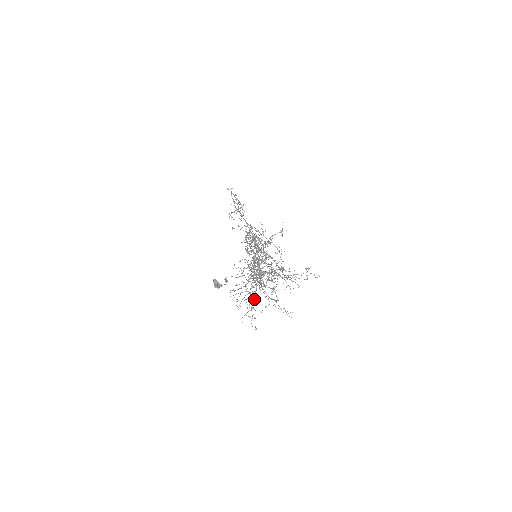
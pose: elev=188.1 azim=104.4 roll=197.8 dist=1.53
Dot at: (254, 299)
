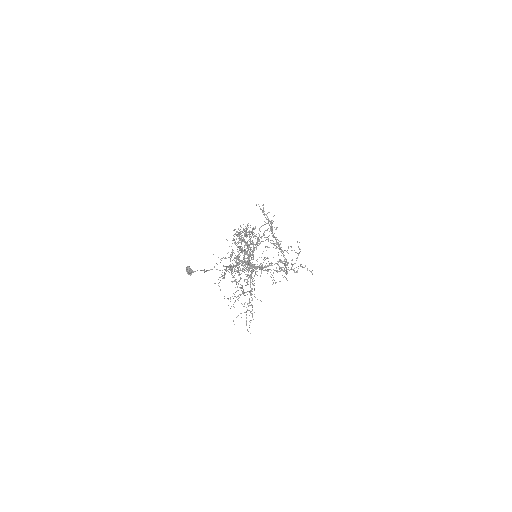
Dot at: (249, 300)
